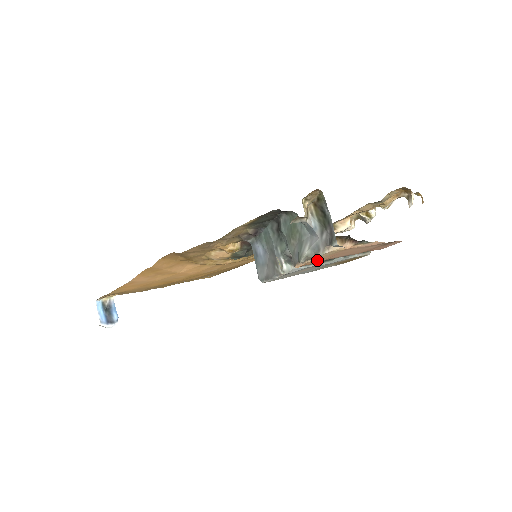
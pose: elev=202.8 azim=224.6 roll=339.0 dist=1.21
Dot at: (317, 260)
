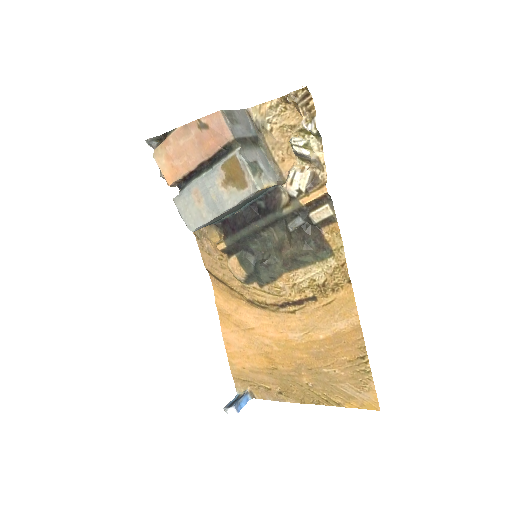
Dot at: (170, 170)
